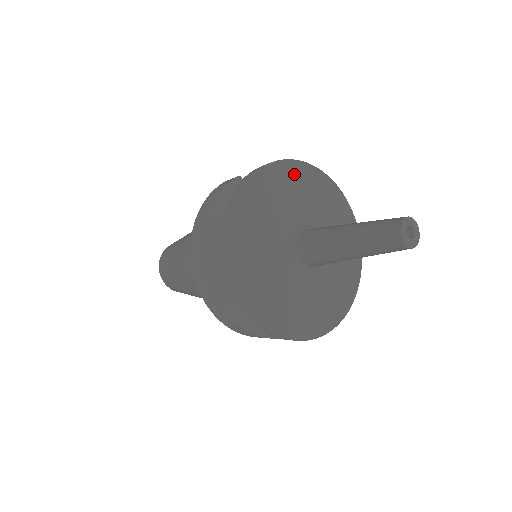
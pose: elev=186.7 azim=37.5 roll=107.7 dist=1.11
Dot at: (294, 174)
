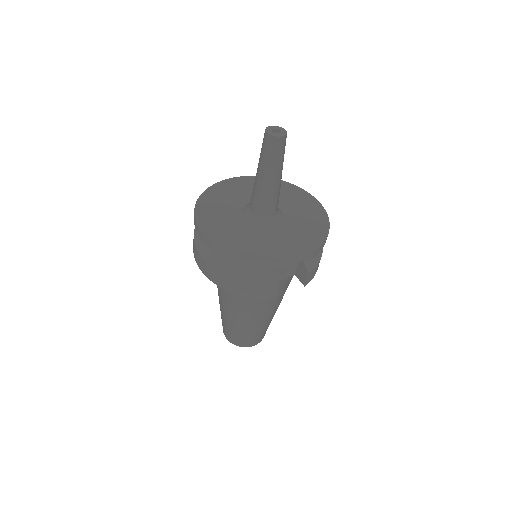
Dot at: (243, 182)
